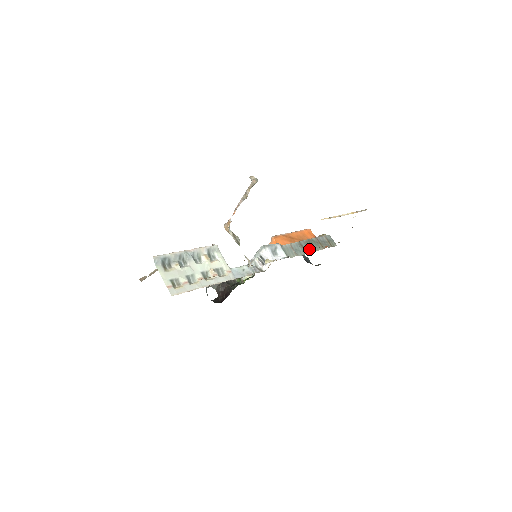
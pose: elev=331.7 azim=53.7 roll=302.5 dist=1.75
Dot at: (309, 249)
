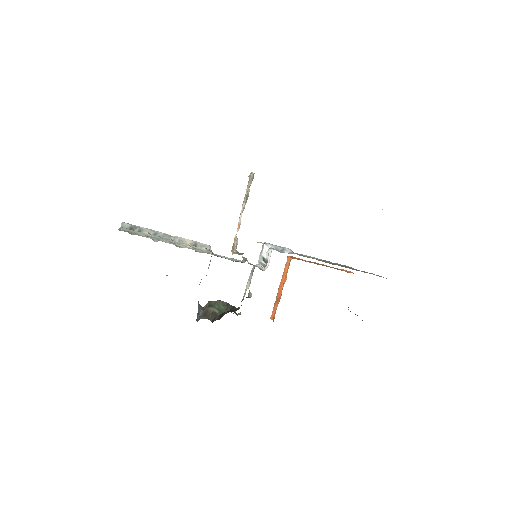
Dot at: (338, 265)
